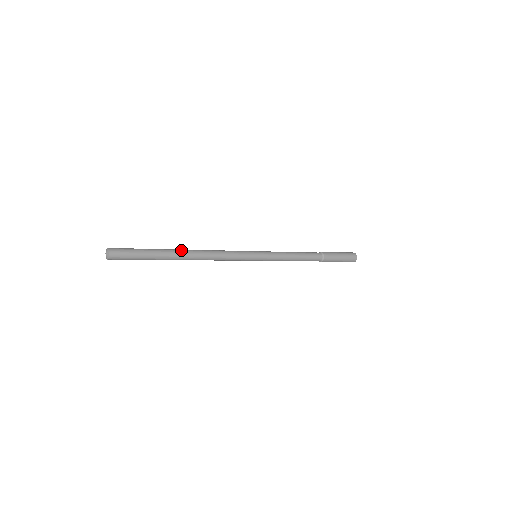
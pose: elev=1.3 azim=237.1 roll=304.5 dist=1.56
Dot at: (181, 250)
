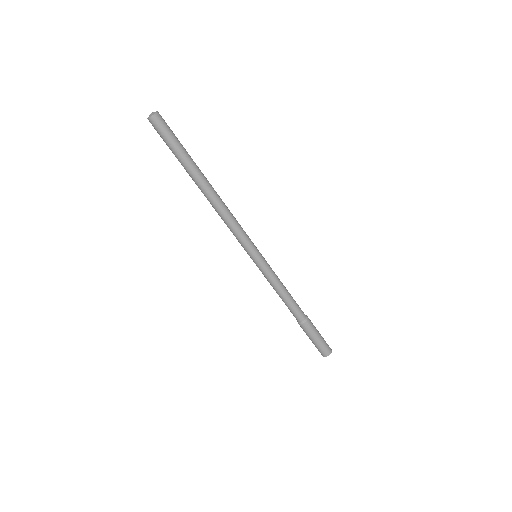
Dot at: occluded
